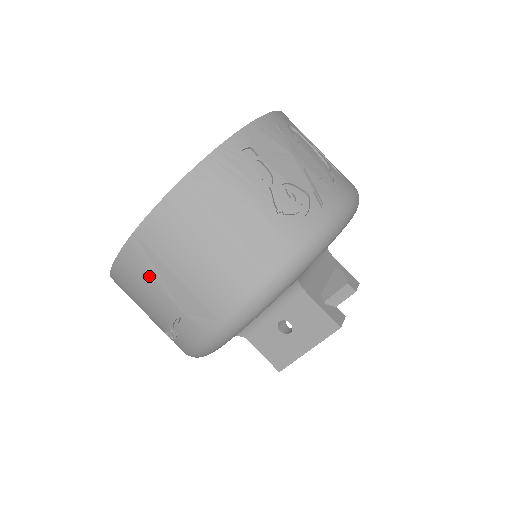
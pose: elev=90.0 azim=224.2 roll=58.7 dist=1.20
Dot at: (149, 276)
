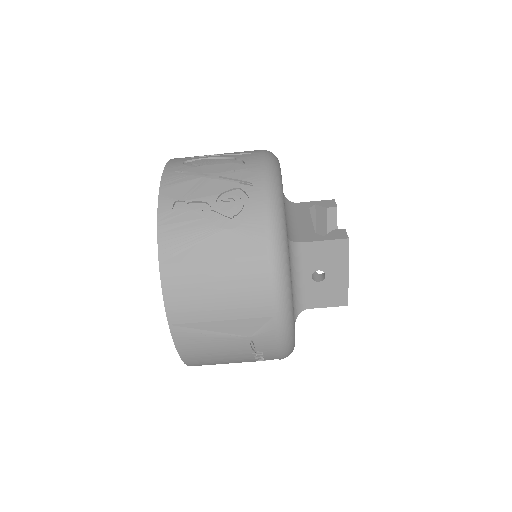
Dot at: (206, 338)
